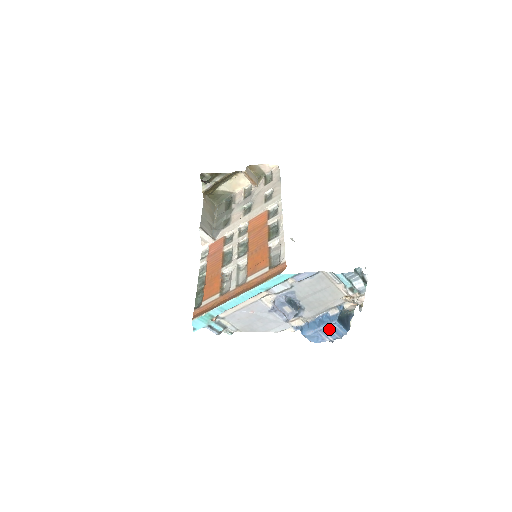
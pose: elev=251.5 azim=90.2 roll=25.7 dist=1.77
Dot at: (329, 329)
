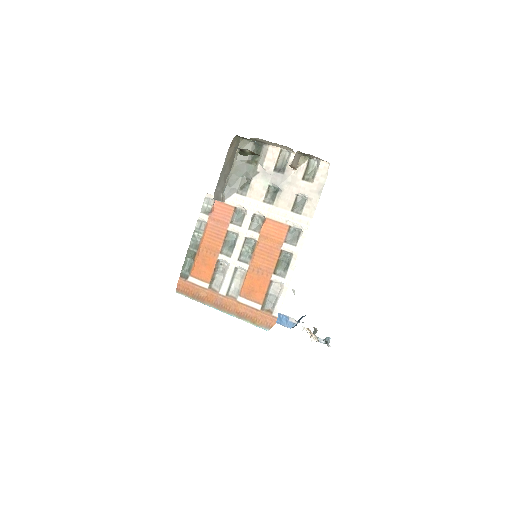
Dot at: occluded
